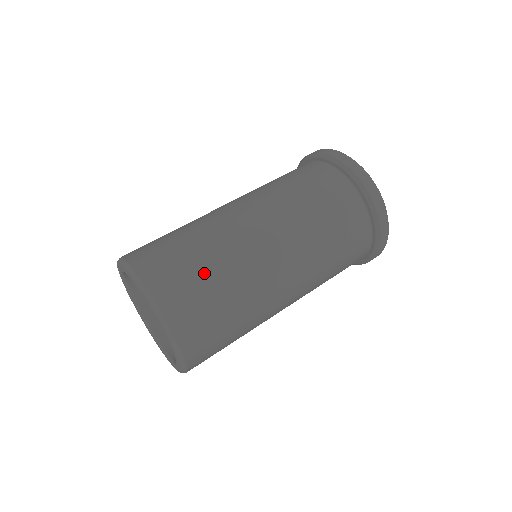
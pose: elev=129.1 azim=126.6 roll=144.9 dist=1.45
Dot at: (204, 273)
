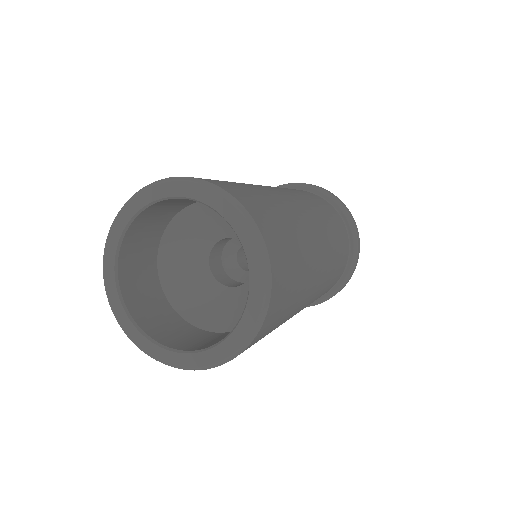
Dot at: occluded
